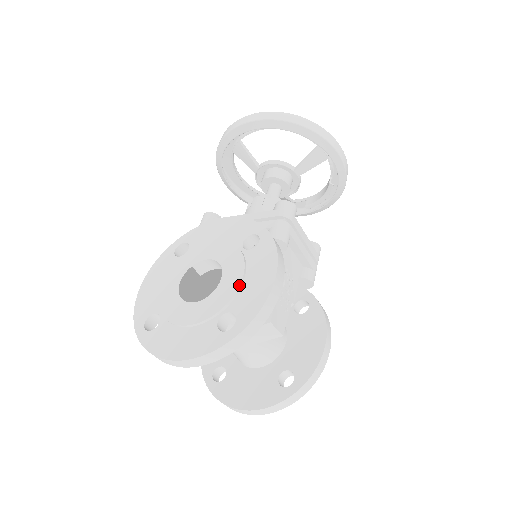
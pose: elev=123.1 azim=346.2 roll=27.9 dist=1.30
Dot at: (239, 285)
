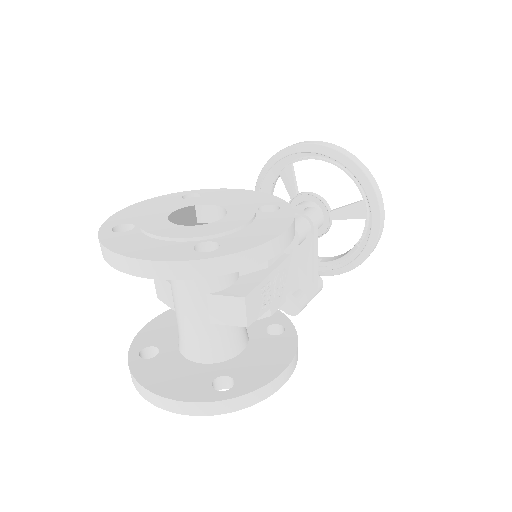
Dot at: (239, 226)
